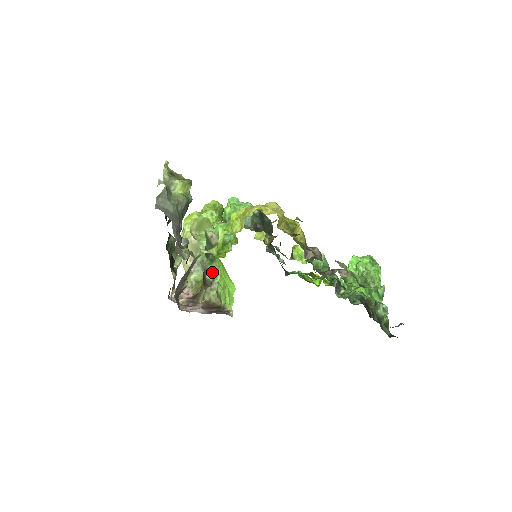
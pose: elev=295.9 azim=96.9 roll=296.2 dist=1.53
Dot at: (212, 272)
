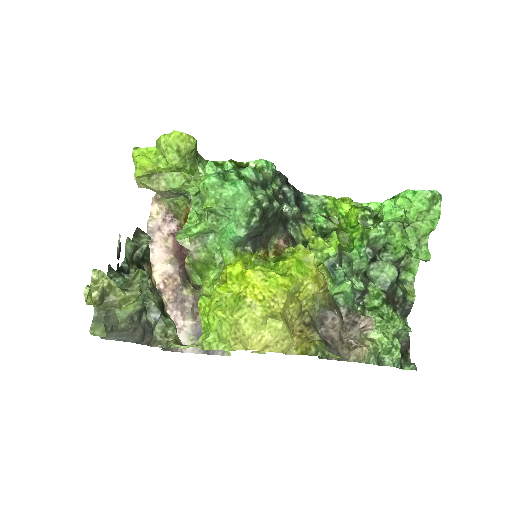
Dot at: (198, 284)
